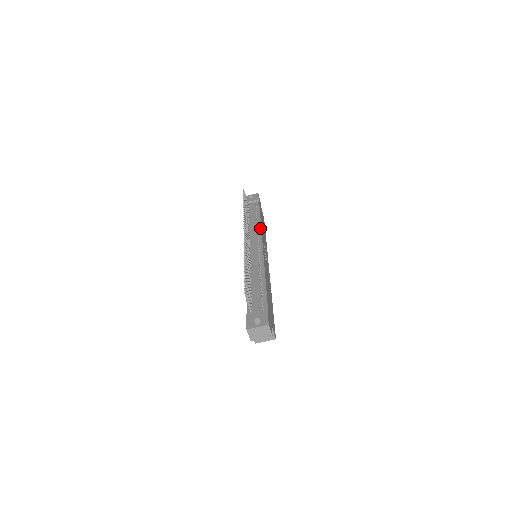
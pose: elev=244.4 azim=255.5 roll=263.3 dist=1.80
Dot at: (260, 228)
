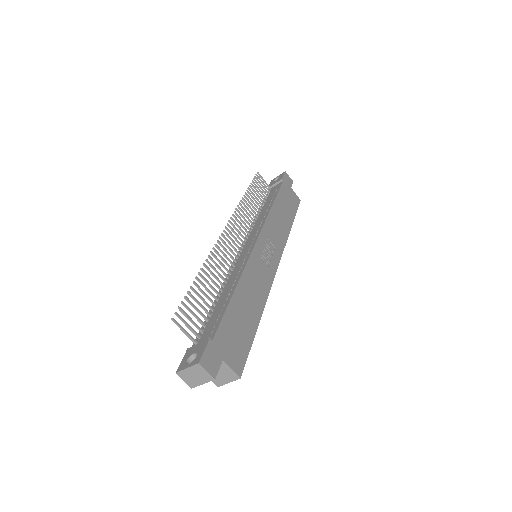
Dot at: (266, 217)
